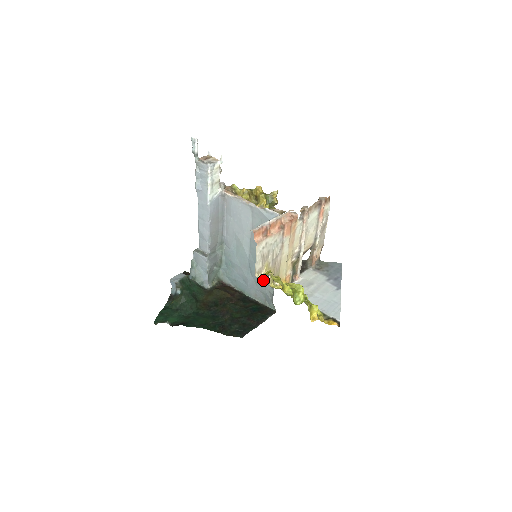
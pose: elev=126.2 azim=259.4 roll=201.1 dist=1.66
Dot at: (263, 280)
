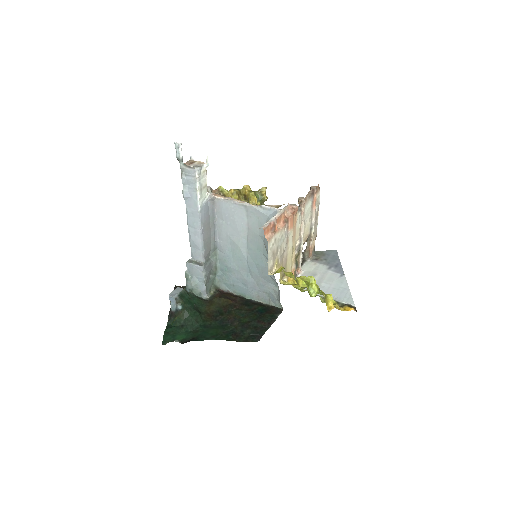
Dot at: (266, 279)
